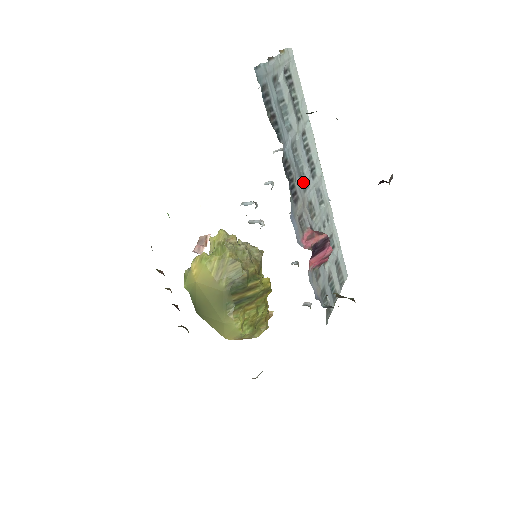
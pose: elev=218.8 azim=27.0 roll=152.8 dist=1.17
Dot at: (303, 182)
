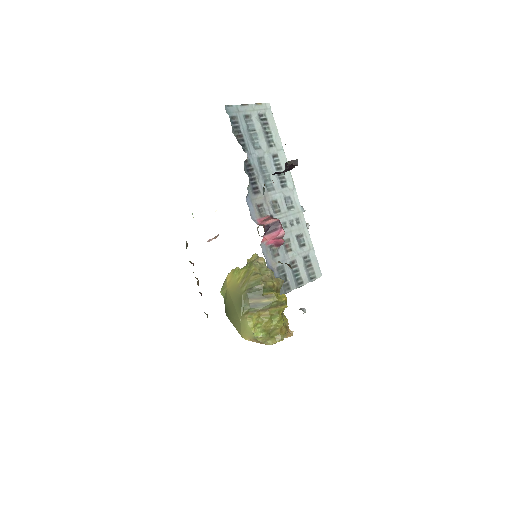
Dot at: (269, 185)
